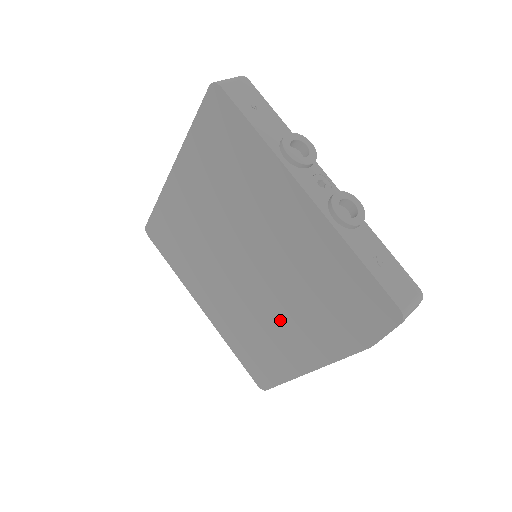
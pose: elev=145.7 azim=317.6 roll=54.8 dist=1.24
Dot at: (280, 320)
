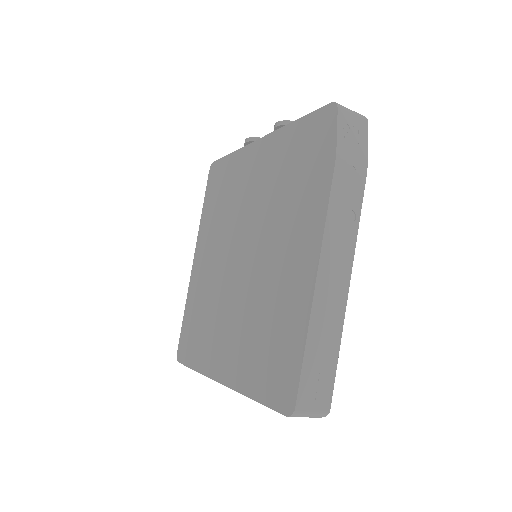
Dot at: (276, 262)
